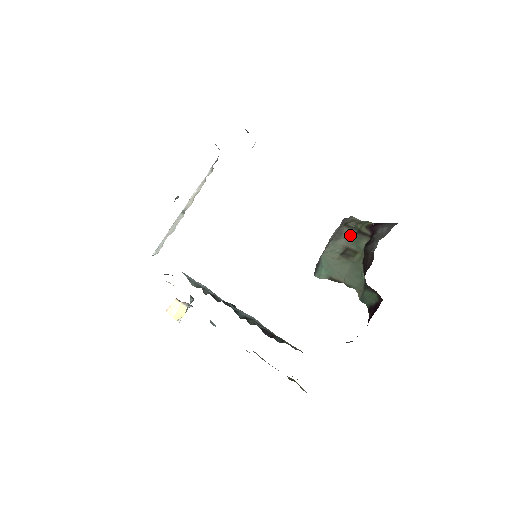
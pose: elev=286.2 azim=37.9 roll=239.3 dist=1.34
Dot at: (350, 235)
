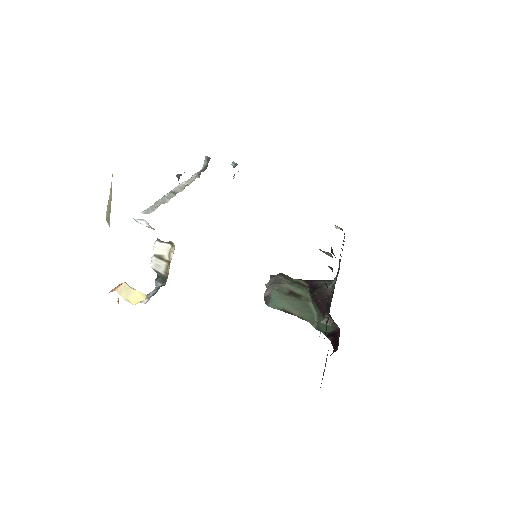
Dot at: (290, 283)
